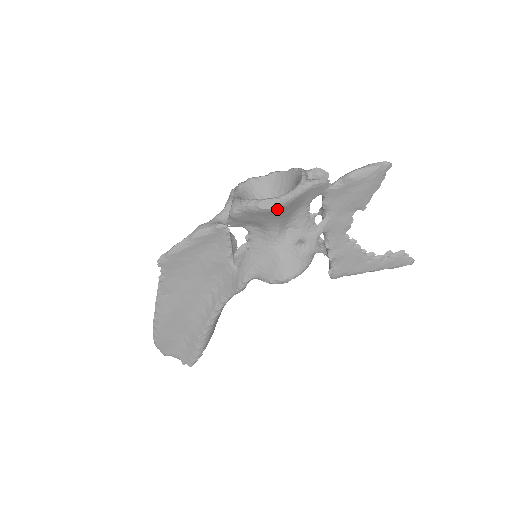
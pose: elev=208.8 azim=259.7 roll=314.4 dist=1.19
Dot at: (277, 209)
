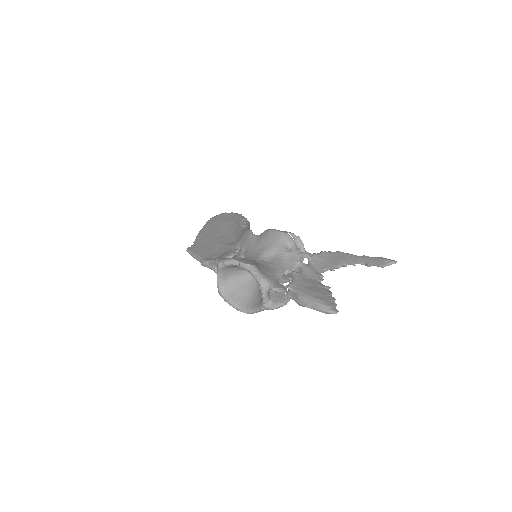
Dot at: occluded
